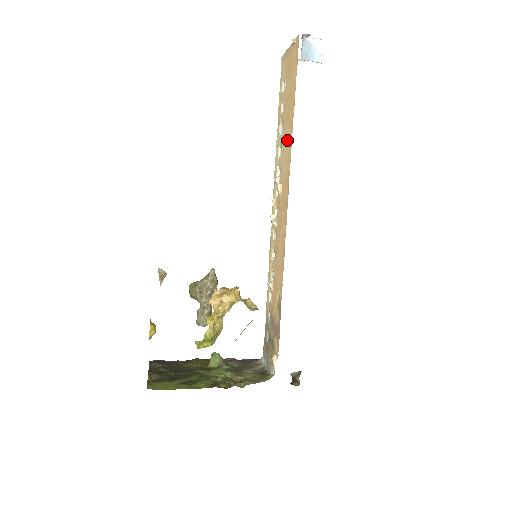
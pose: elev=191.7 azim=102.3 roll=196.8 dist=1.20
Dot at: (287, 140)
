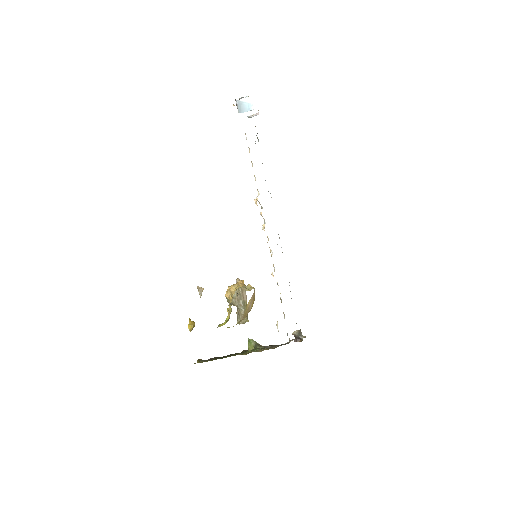
Dot at: occluded
